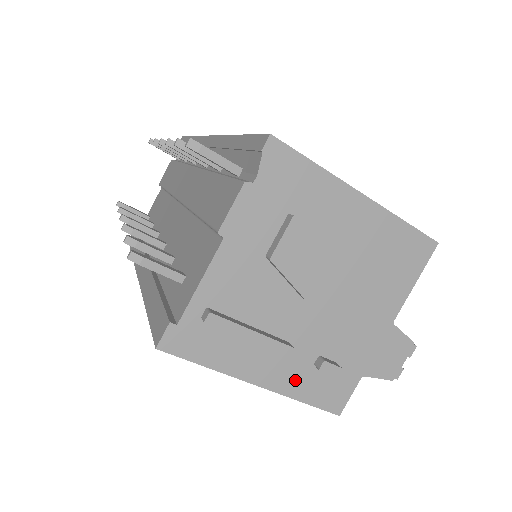
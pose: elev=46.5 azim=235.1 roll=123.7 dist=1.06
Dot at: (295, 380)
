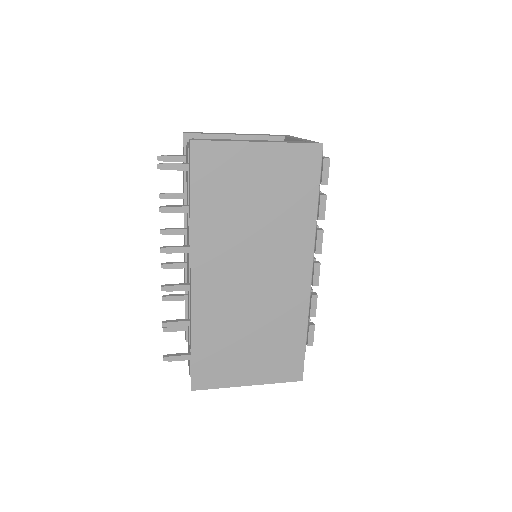
Dot at: occluded
